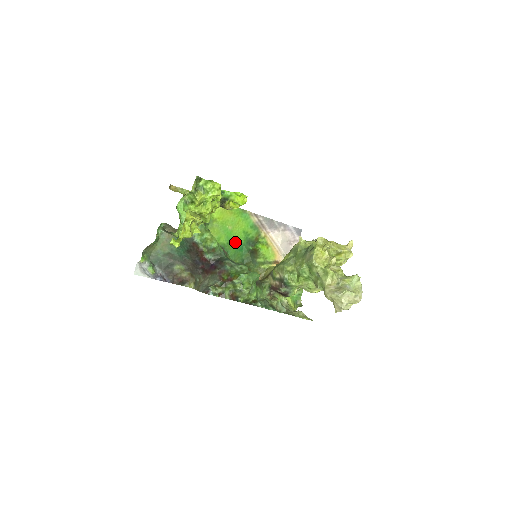
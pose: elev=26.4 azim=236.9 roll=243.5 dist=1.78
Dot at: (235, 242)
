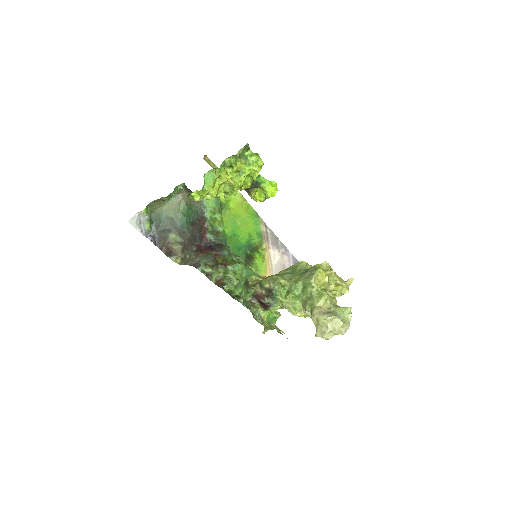
Dot at: (237, 239)
